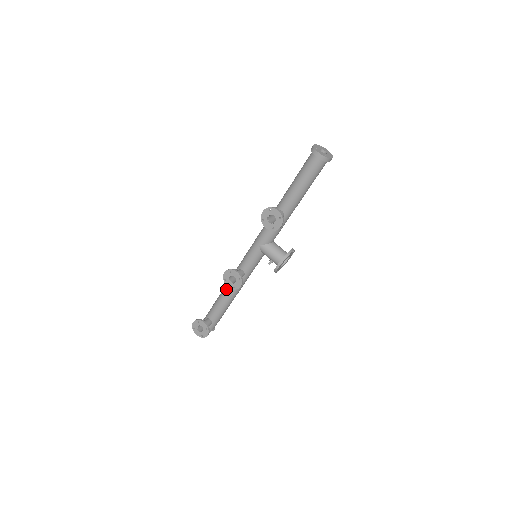
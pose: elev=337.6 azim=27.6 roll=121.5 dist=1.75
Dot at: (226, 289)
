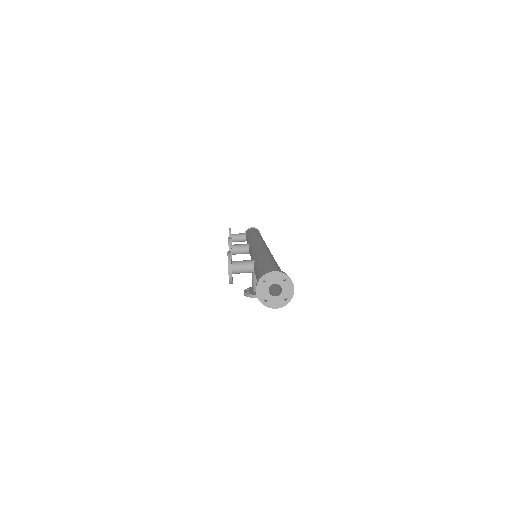
Dot at: (248, 240)
